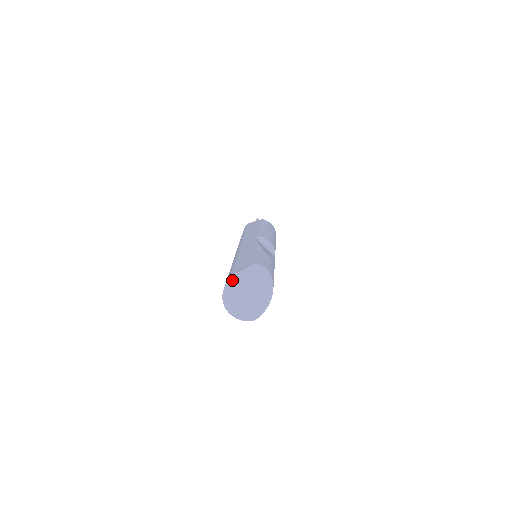
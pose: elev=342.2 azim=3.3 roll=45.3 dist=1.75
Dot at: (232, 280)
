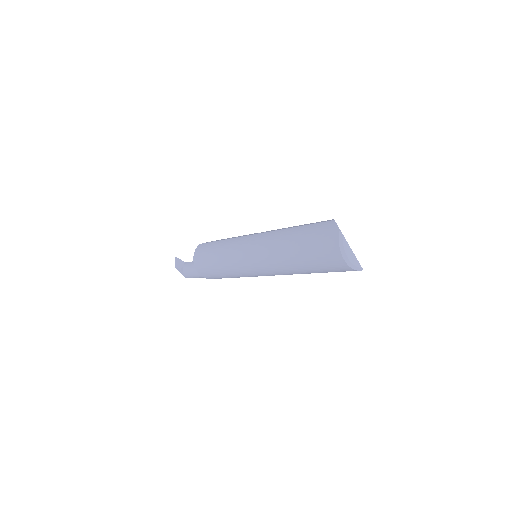
Dot at: occluded
